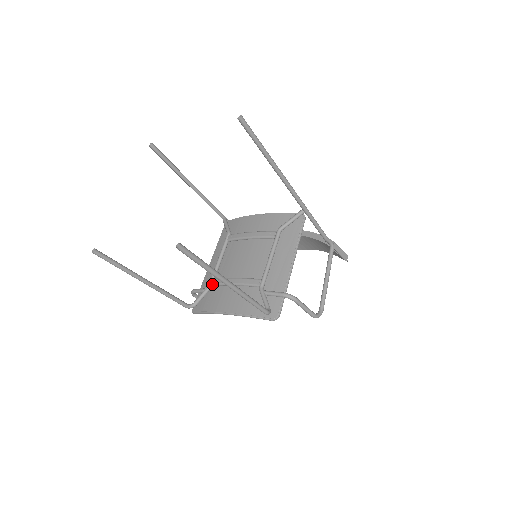
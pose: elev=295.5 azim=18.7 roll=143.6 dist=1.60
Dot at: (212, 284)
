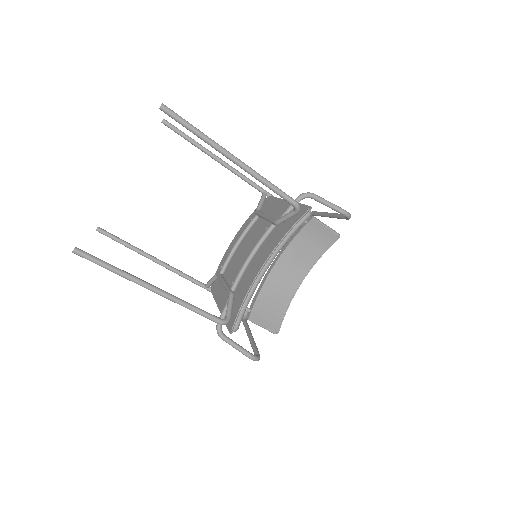
Dot at: (231, 288)
